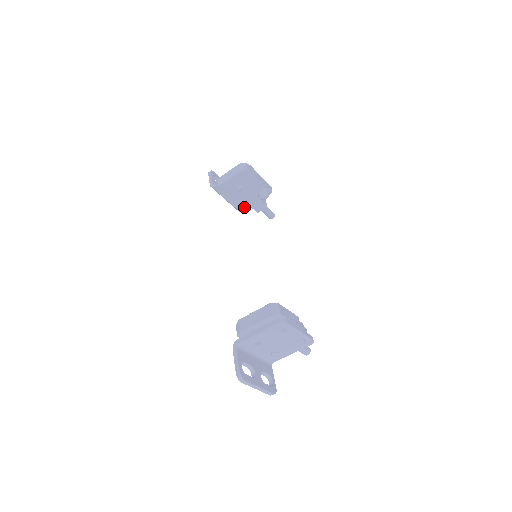
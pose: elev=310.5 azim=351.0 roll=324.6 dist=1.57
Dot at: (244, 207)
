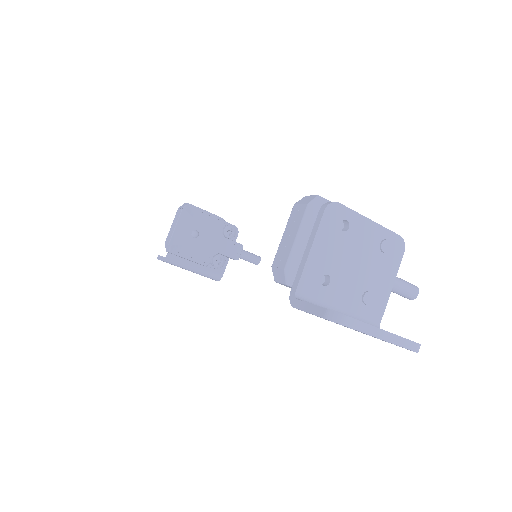
Dot at: (217, 259)
